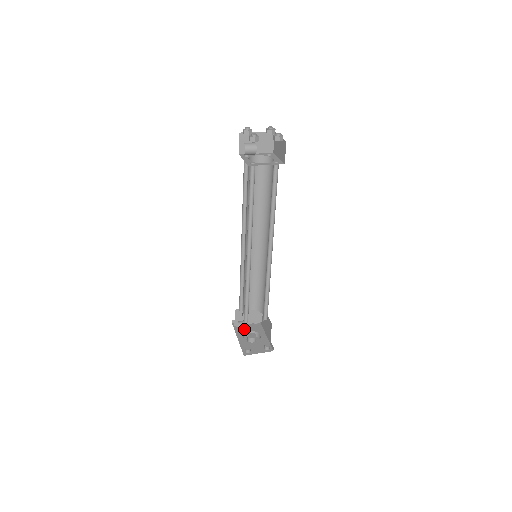
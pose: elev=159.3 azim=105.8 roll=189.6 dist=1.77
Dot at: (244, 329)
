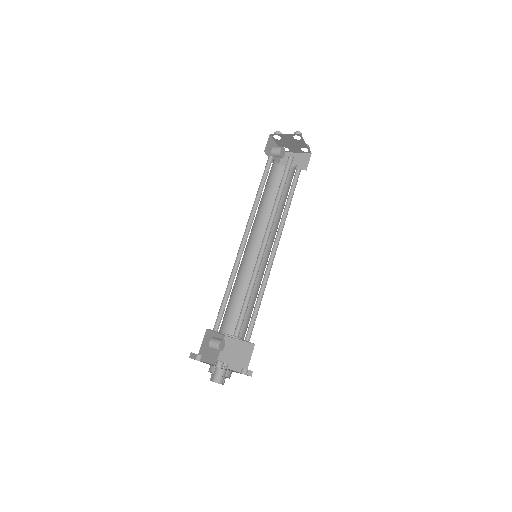
Dot at: (215, 346)
